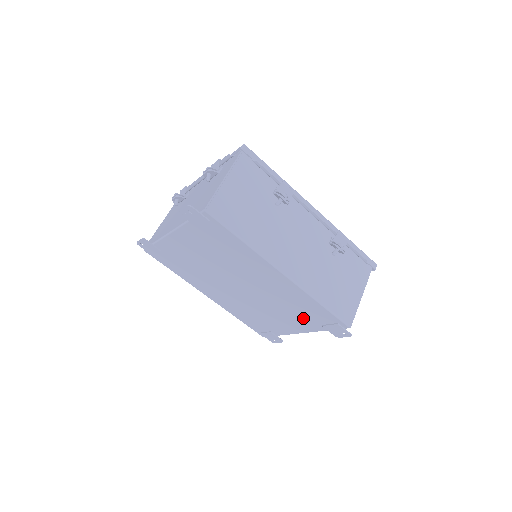
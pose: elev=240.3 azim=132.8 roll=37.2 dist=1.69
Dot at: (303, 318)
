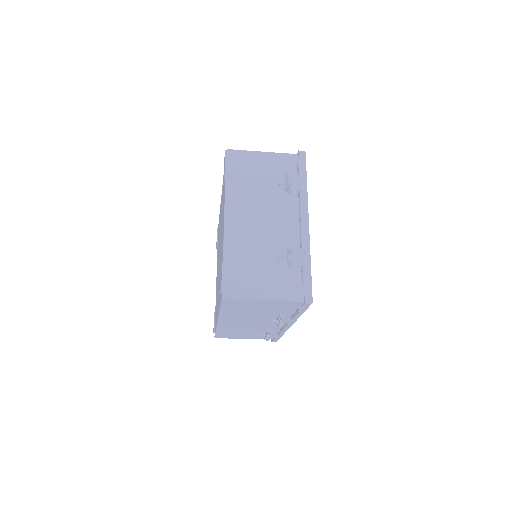
Dot at: occluded
